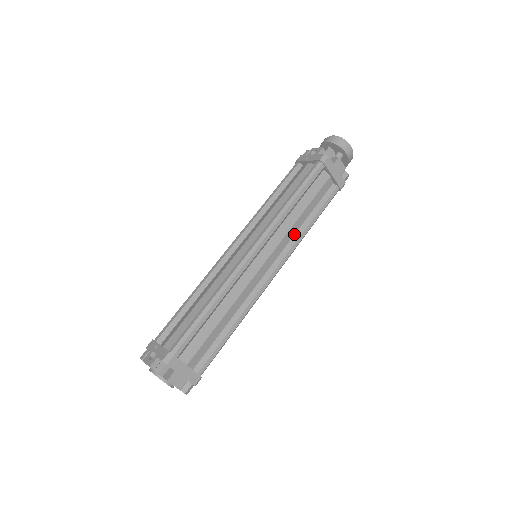
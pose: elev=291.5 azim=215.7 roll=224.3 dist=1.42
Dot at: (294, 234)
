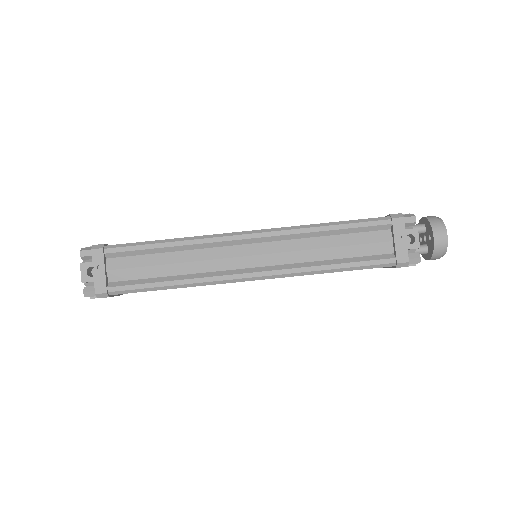
Dot at: occluded
